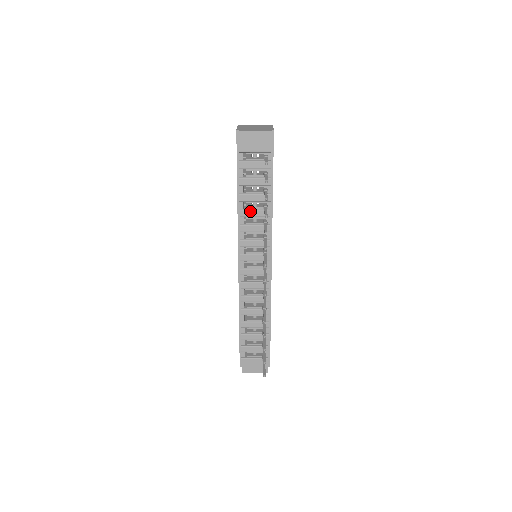
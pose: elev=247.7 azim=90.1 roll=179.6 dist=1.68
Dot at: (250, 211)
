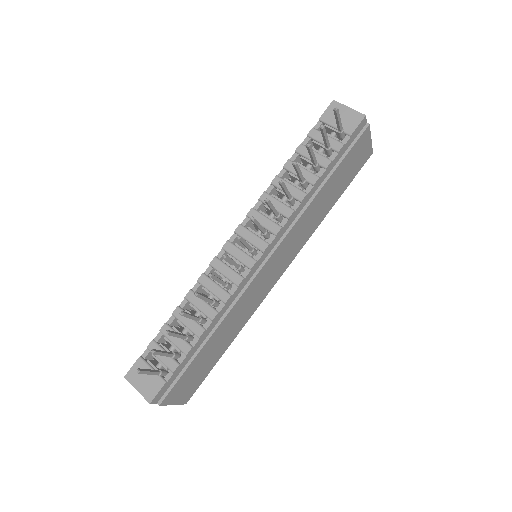
Dot at: (286, 183)
